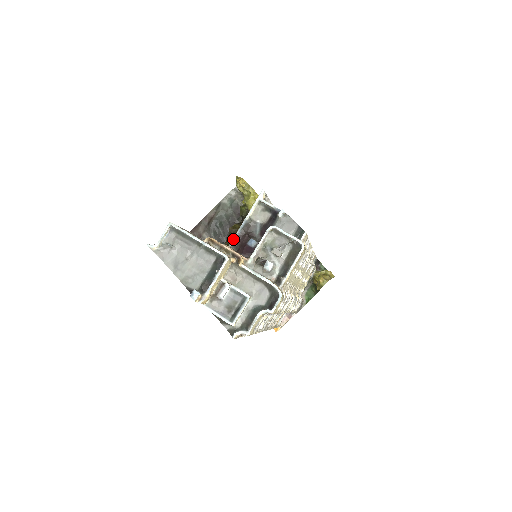
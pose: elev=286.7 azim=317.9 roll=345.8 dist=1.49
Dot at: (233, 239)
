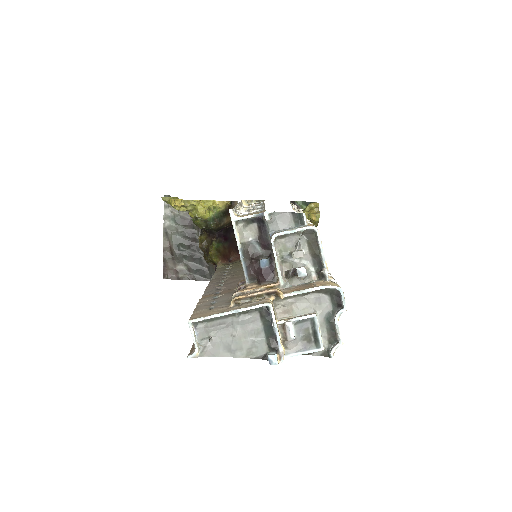
Dot at: (245, 275)
